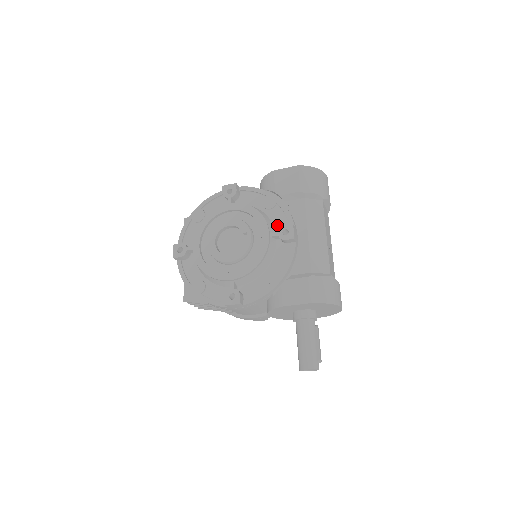
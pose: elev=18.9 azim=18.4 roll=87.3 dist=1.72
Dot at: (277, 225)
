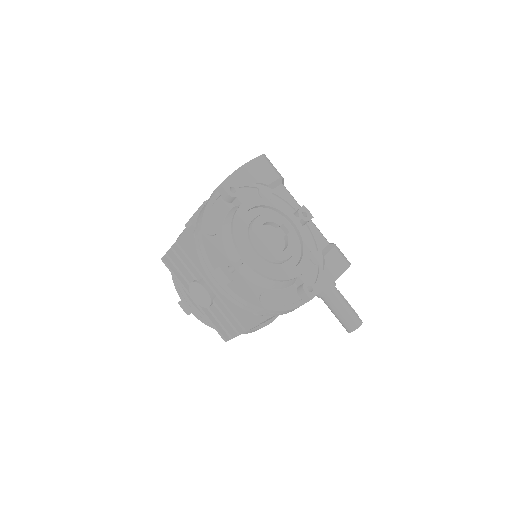
Dot at: occluded
